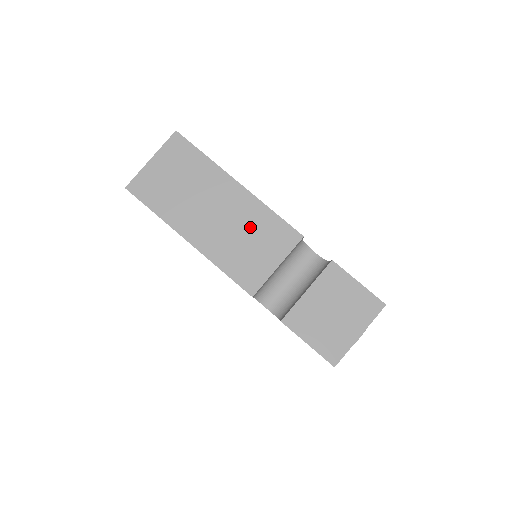
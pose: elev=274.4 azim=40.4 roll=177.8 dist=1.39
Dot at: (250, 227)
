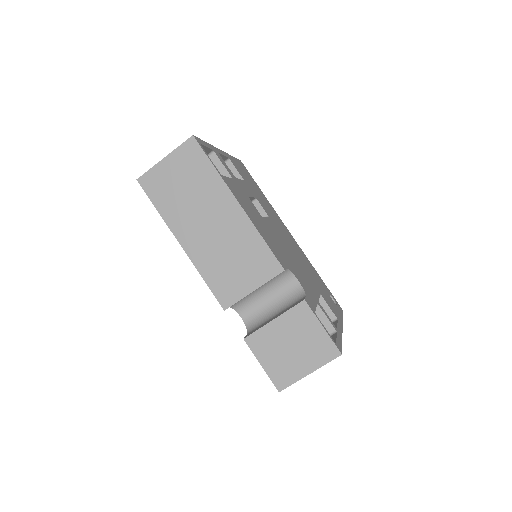
Dot at: (238, 247)
